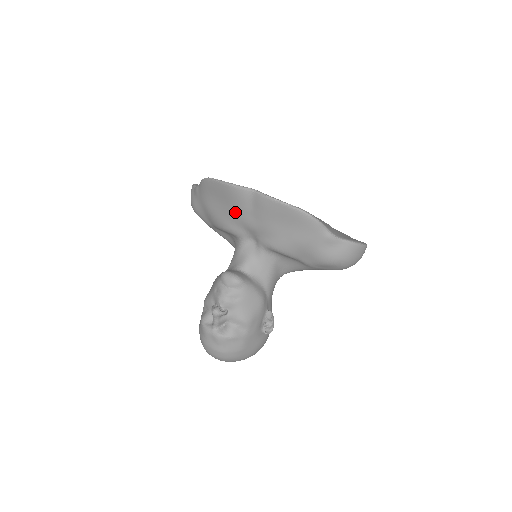
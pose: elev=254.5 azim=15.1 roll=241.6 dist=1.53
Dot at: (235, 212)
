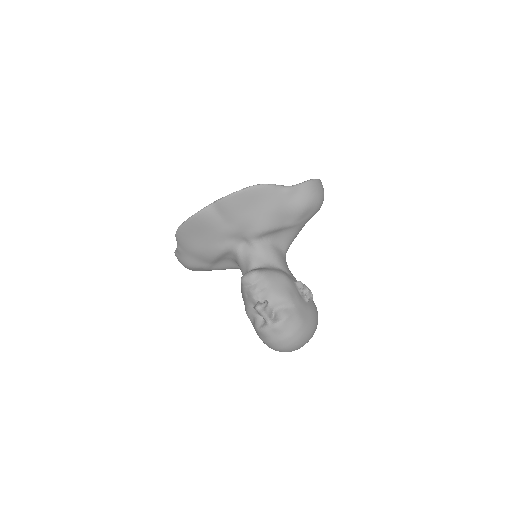
Dot at: (214, 232)
